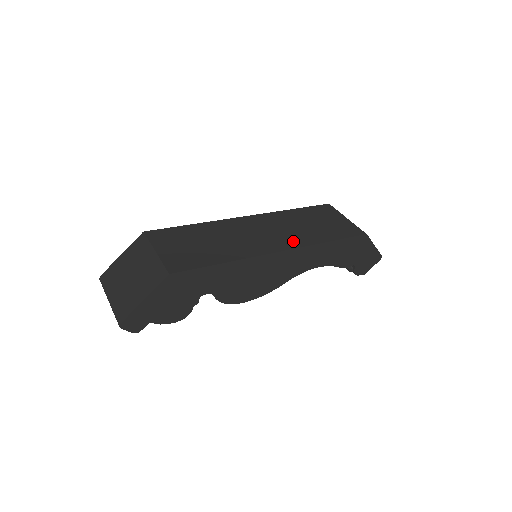
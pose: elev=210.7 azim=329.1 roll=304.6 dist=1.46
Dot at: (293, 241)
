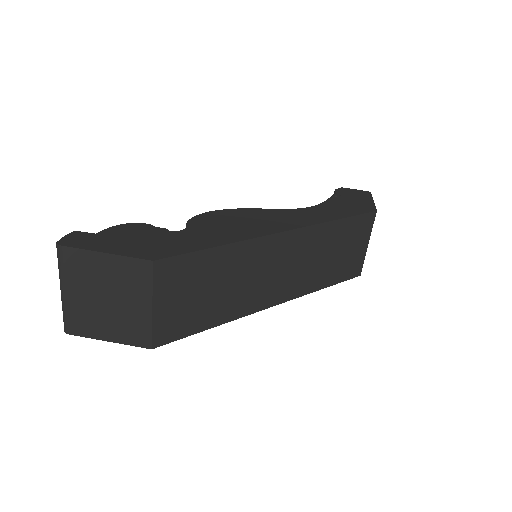
Dot at: (297, 288)
